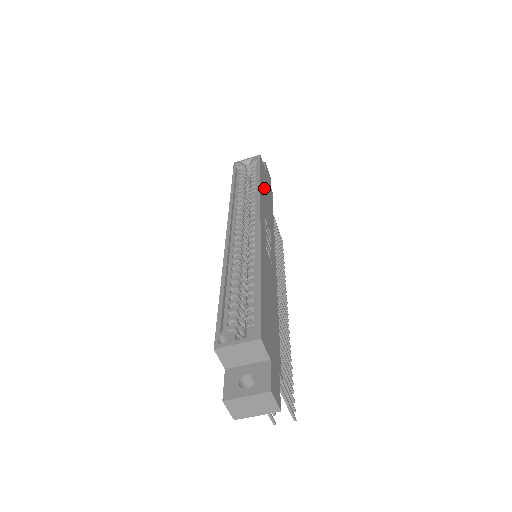
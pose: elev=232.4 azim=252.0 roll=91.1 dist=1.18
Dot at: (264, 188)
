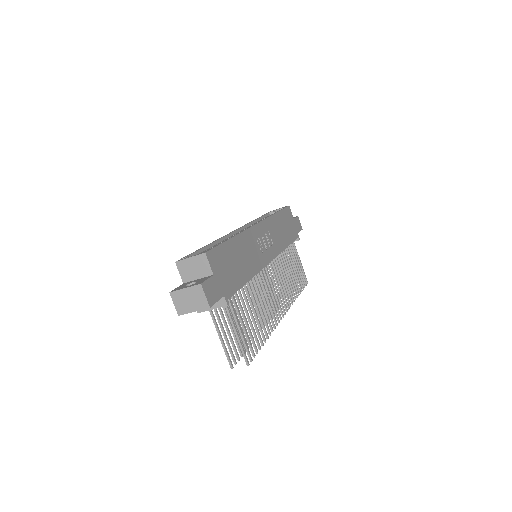
Dot at: (282, 221)
